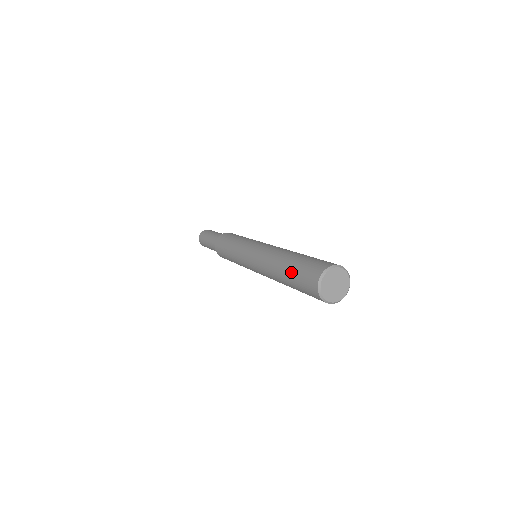
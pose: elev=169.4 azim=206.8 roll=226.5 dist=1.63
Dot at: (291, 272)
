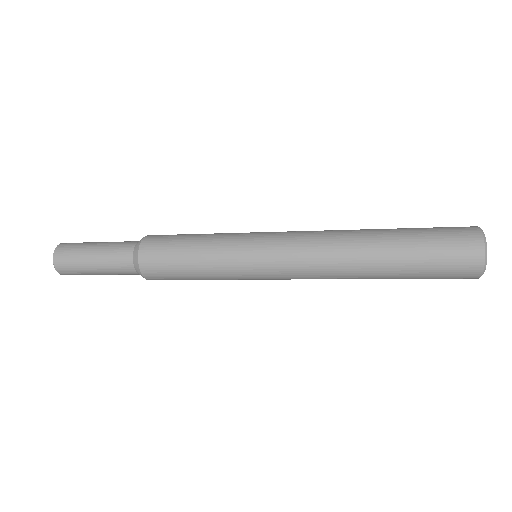
Dot at: (412, 260)
